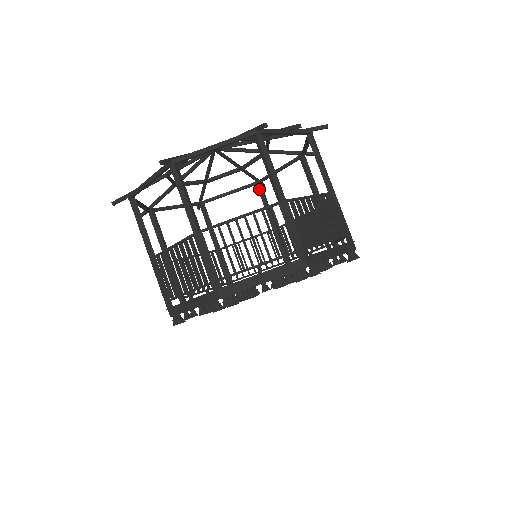
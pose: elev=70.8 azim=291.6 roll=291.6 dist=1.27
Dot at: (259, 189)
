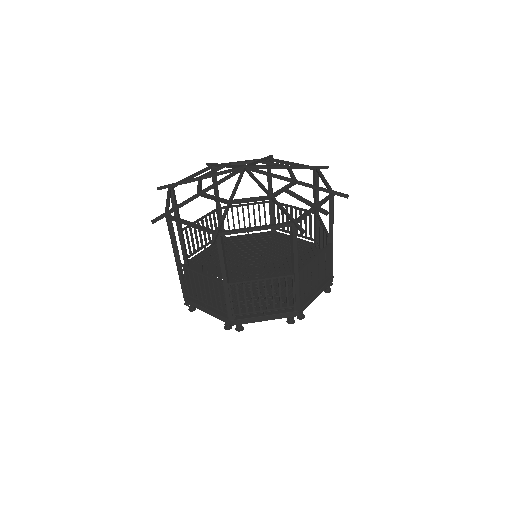
Dot at: occluded
